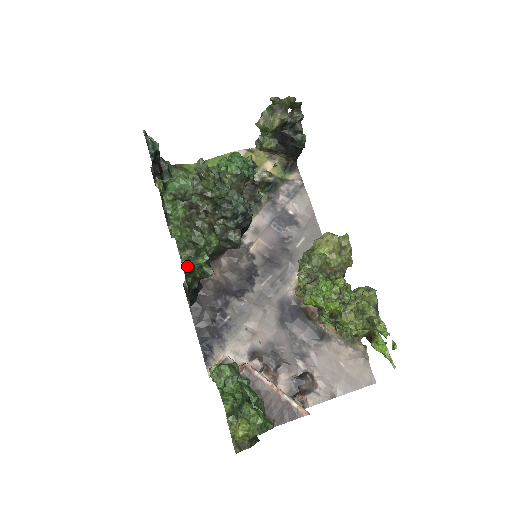
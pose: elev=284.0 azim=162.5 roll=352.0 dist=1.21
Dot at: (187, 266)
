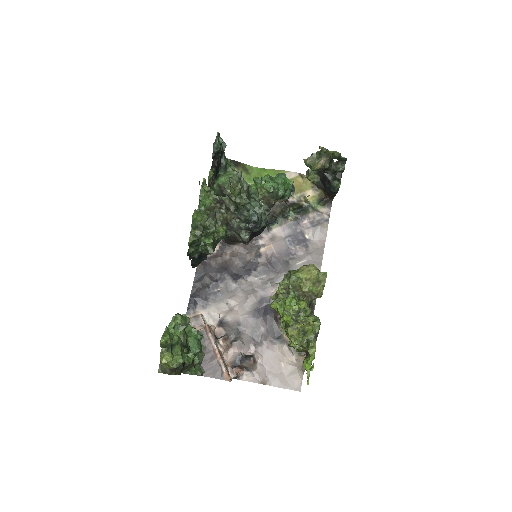
Dot at: (192, 240)
